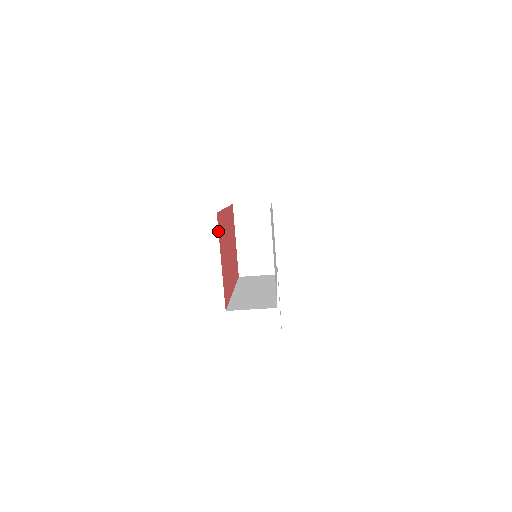
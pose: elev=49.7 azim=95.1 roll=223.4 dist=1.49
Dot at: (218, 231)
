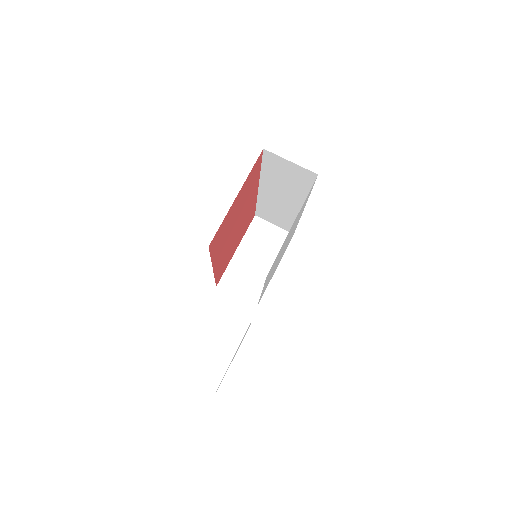
Dot at: (254, 165)
